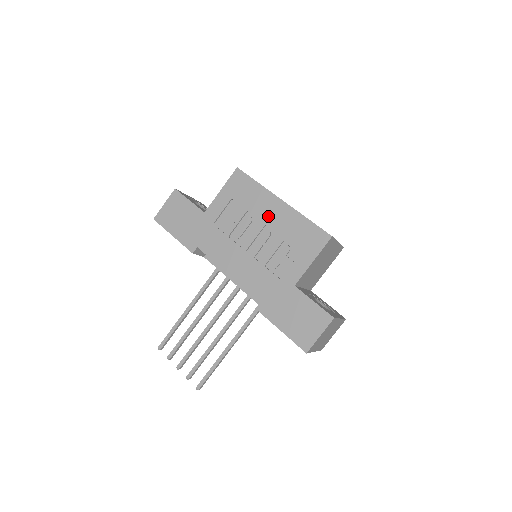
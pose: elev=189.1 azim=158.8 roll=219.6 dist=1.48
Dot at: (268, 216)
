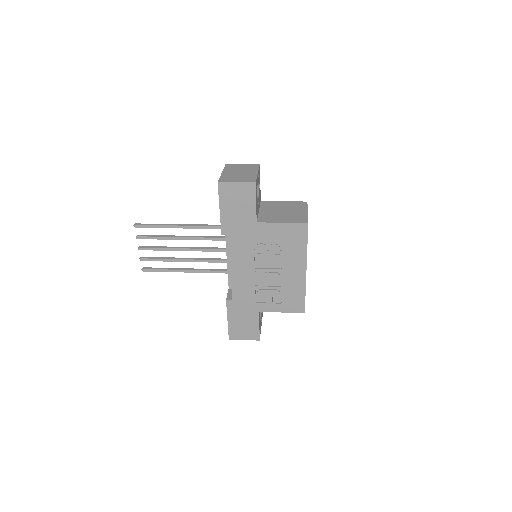
Dot at: (289, 269)
